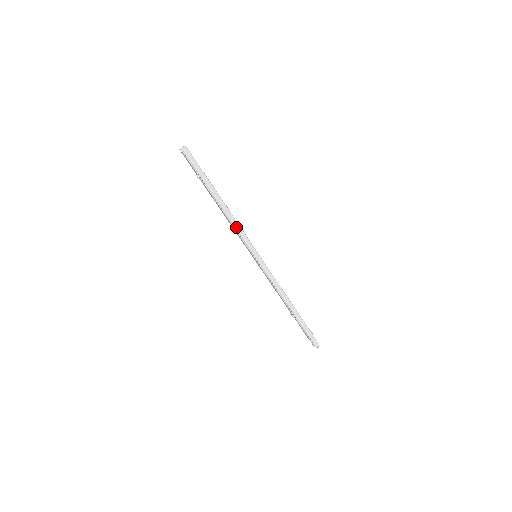
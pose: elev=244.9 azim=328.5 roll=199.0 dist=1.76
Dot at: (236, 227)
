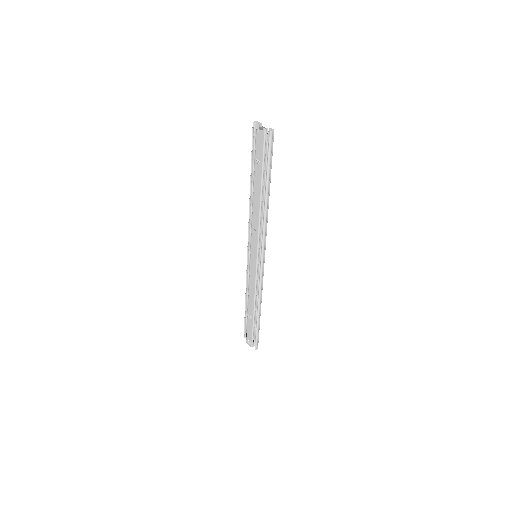
Dot at: (265, 227)
